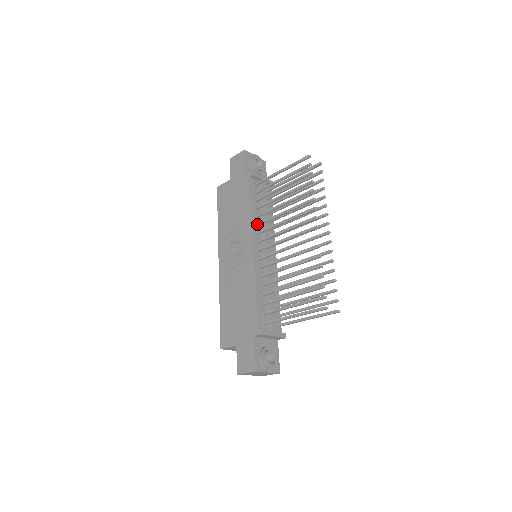
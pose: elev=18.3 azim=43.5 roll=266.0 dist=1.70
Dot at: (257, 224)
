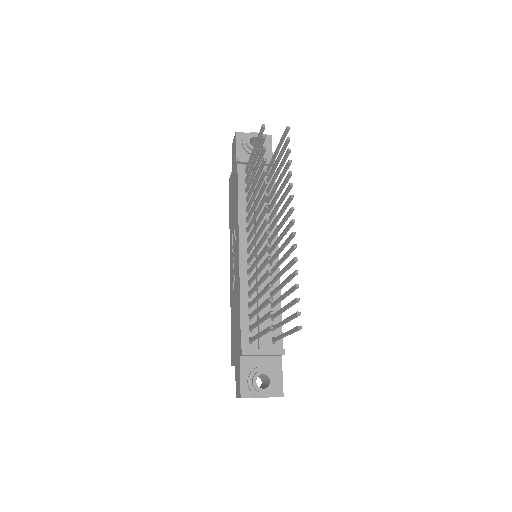
Dot at: (246, 220)
